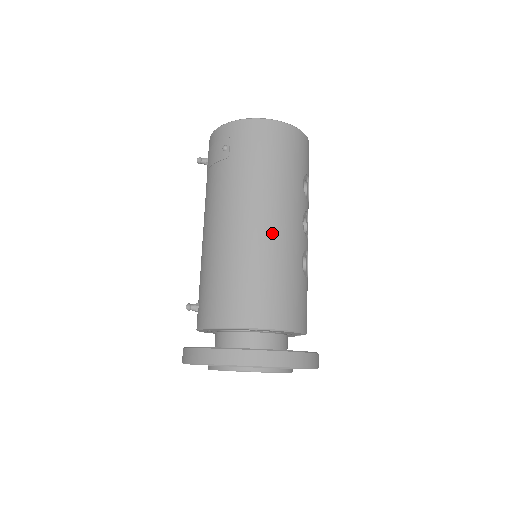
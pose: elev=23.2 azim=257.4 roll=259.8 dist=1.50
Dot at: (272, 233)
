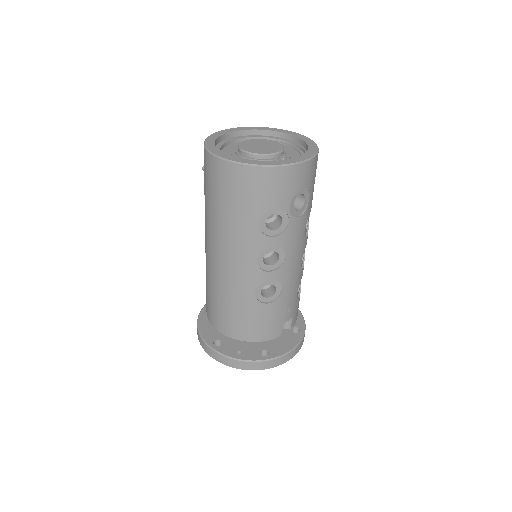
Dot at: (221, 268)
